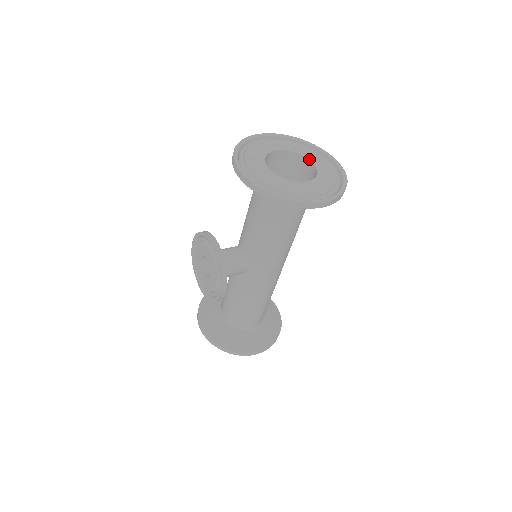
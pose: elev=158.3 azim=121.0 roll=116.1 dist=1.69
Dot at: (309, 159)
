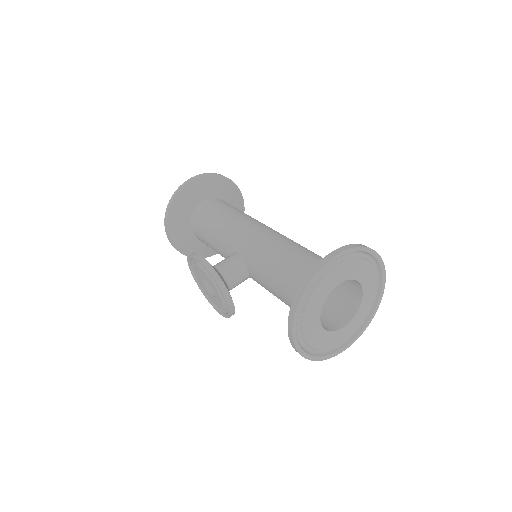
Dot at: (362, 286)
